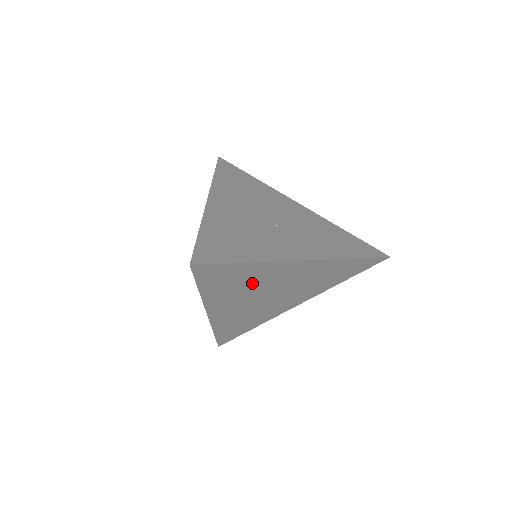
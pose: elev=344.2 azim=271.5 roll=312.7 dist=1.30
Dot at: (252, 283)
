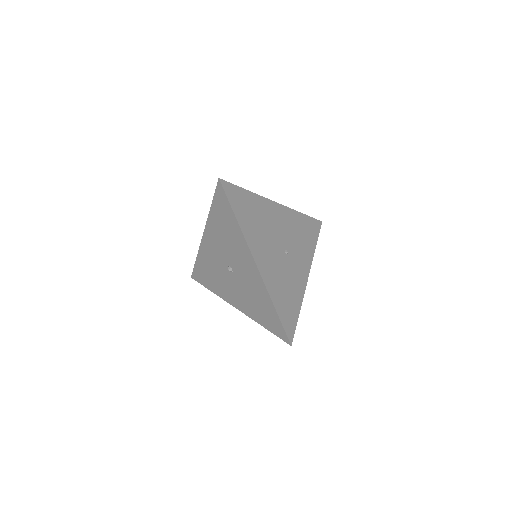
Dot at: occluded
